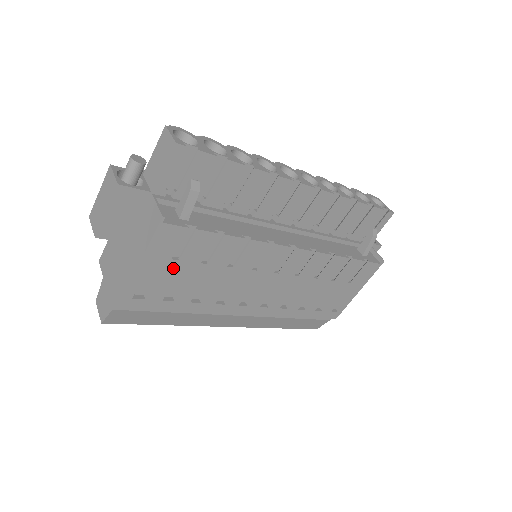
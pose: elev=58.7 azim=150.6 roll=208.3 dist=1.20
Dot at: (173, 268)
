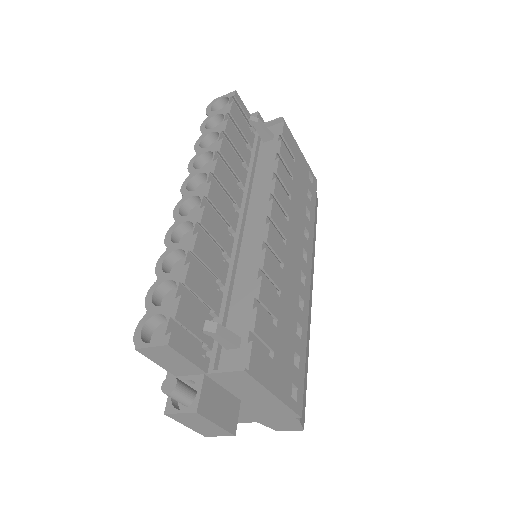
Dot at: (279, 358)
